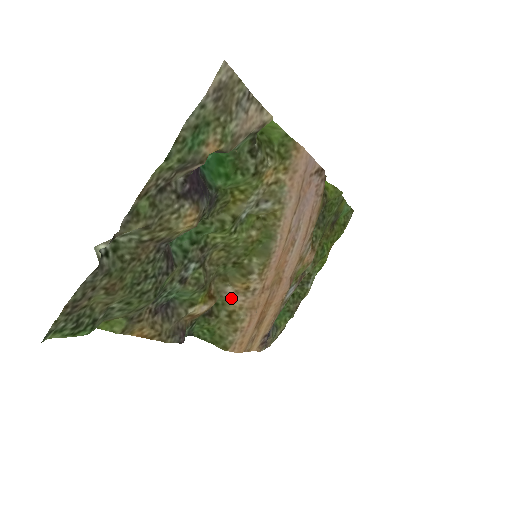
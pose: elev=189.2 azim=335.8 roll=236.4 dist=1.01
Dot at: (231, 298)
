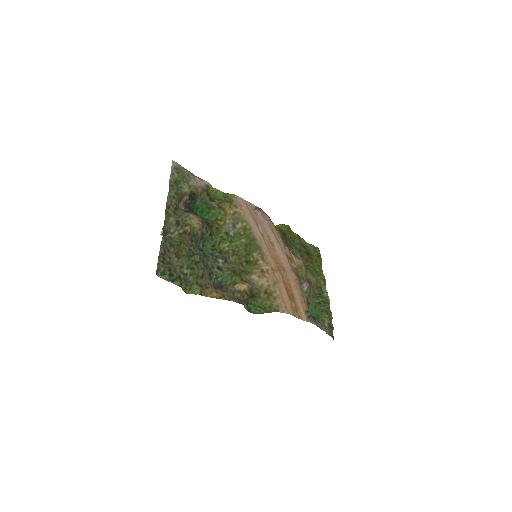
Dot at: (260, 285)
